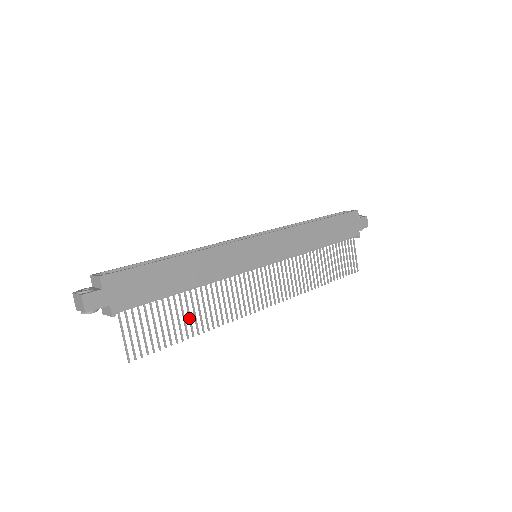
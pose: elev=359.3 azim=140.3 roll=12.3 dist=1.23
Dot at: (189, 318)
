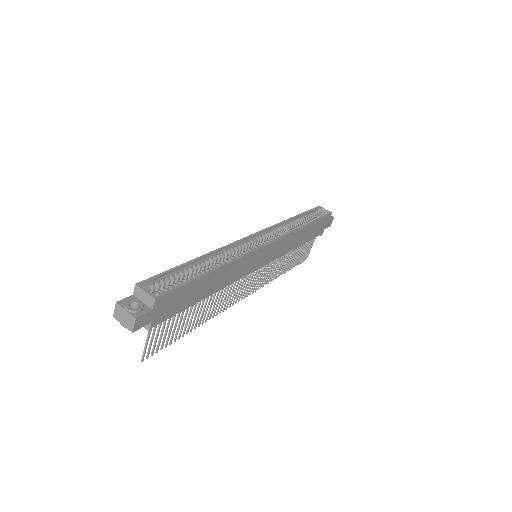
Dot at: (195, 318)
